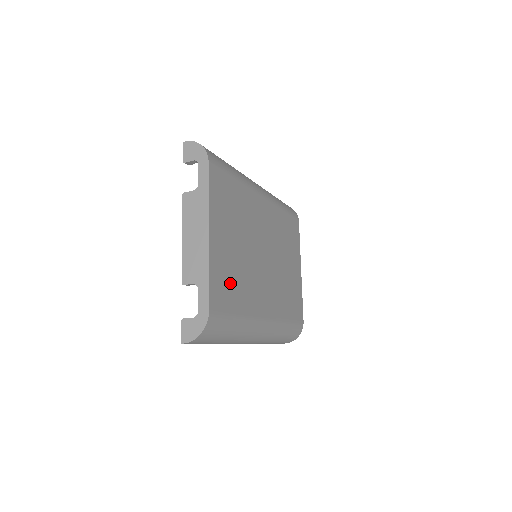
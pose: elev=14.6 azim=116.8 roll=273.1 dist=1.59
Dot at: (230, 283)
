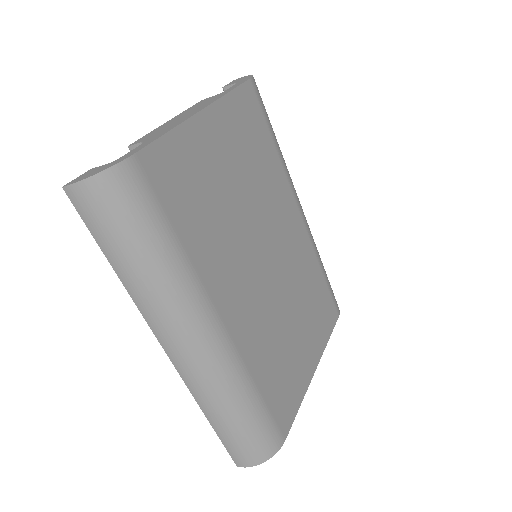
Dot at: (194, 192)
